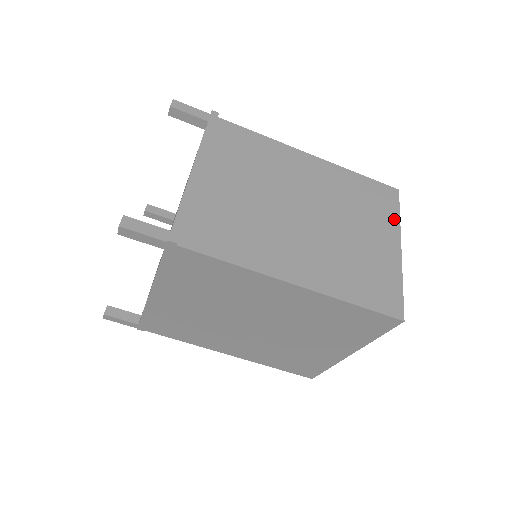
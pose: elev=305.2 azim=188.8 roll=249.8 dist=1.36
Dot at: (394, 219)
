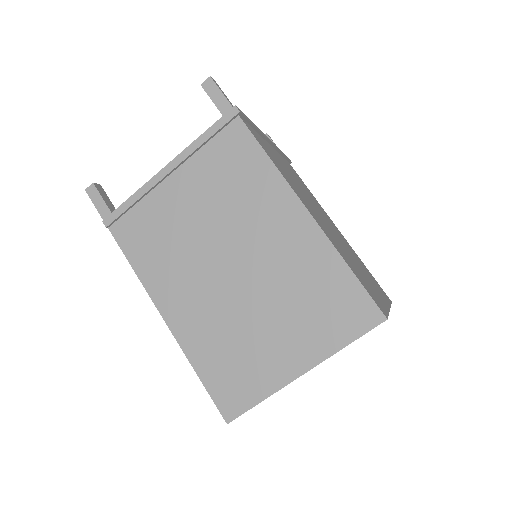
Dot at: (333, 343)
